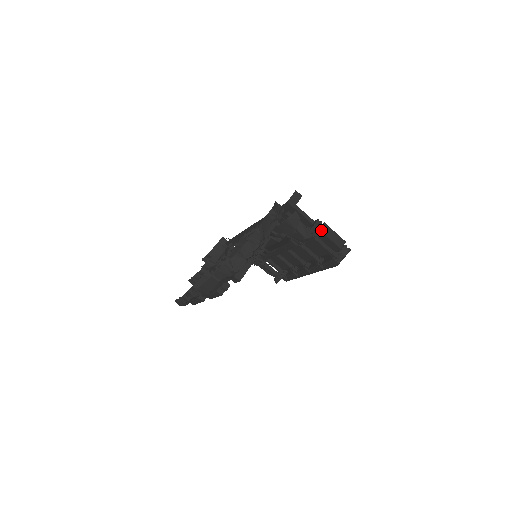
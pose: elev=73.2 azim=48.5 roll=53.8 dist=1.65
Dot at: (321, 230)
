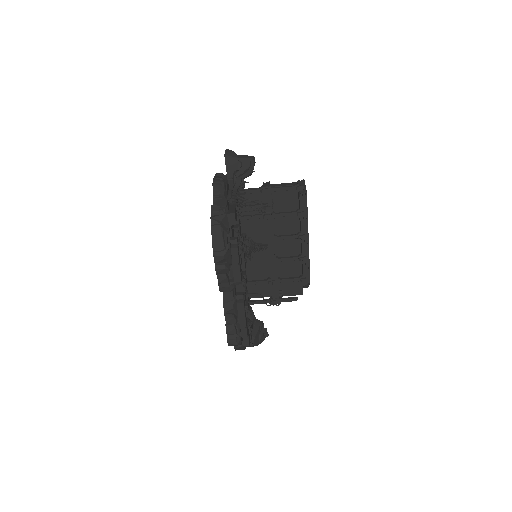
Dot at: occluded
